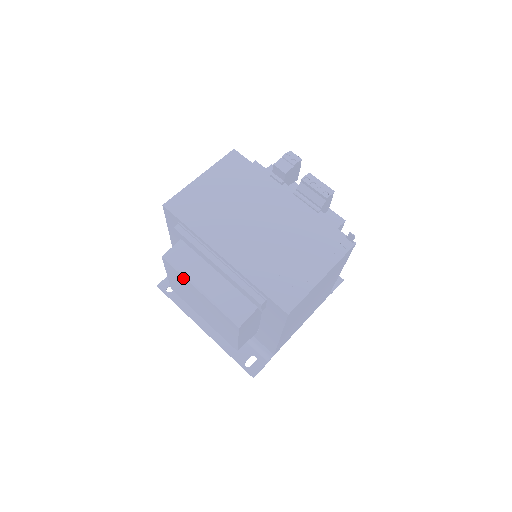
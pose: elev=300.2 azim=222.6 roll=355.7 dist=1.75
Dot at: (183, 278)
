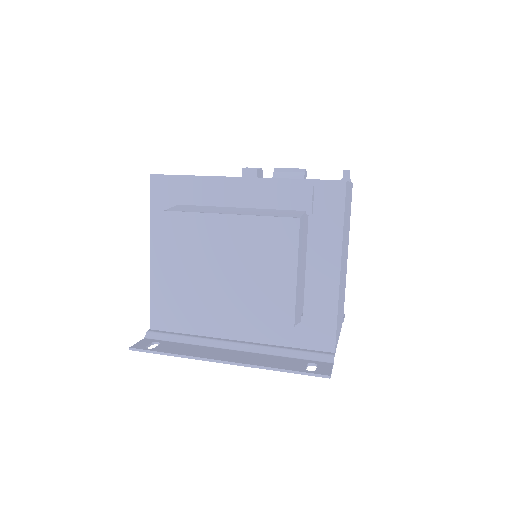
Dot at: (200, 218)
